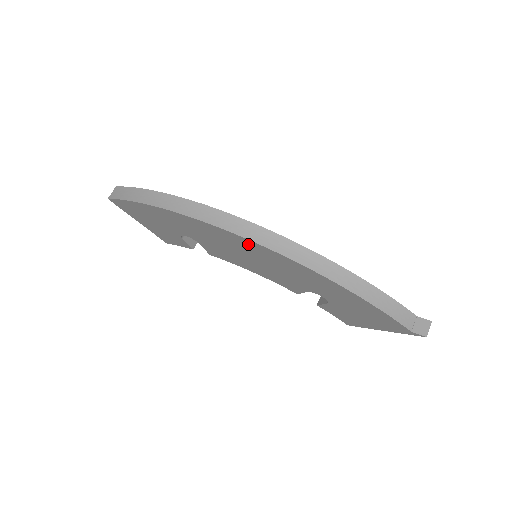
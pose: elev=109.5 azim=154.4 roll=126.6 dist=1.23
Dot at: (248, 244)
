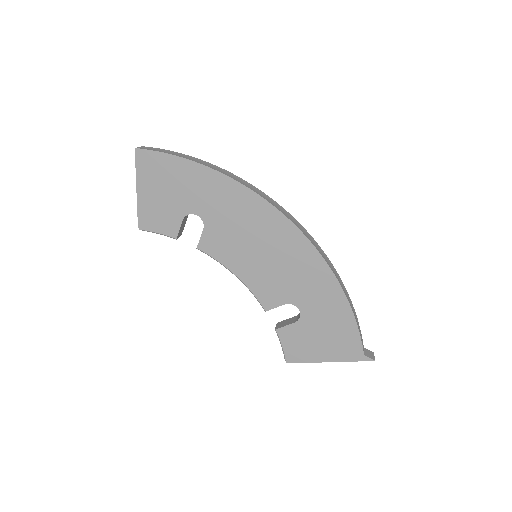
Dot at: (282, 227)
